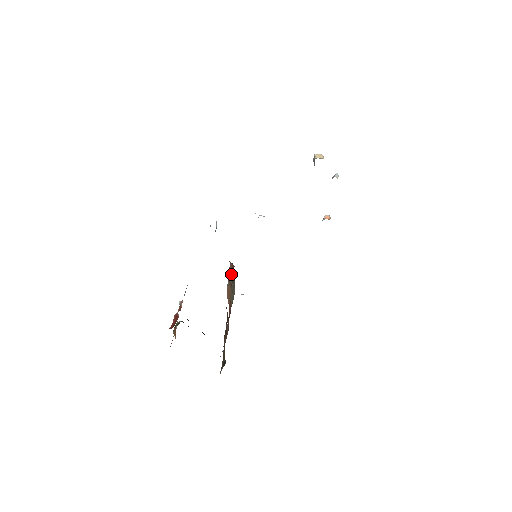
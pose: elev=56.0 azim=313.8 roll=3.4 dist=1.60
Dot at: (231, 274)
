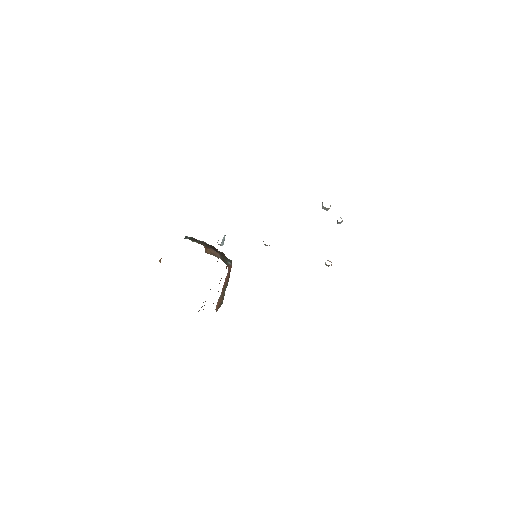
Dot at: (226, 281)
